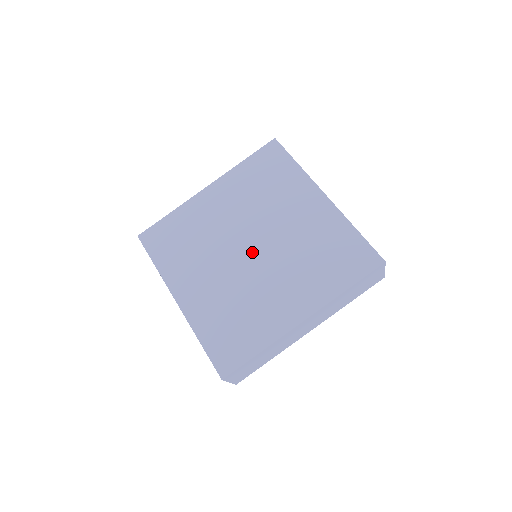
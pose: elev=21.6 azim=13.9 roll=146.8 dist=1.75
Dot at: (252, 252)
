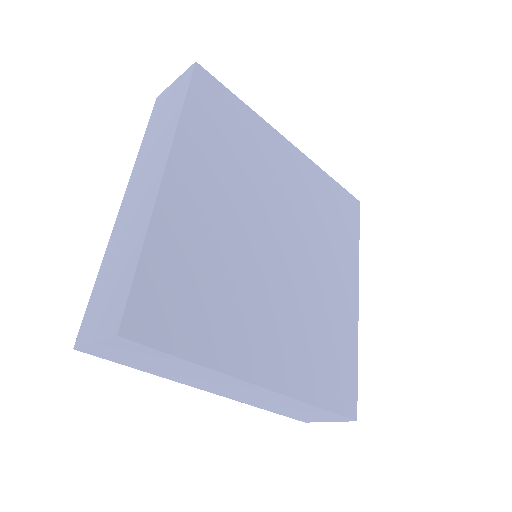
Dot at: (284, 251)
